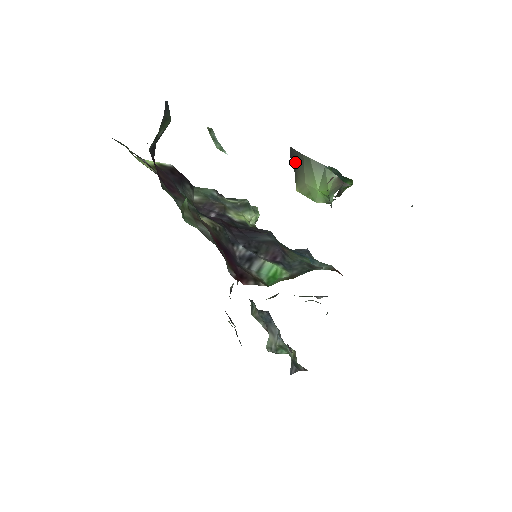
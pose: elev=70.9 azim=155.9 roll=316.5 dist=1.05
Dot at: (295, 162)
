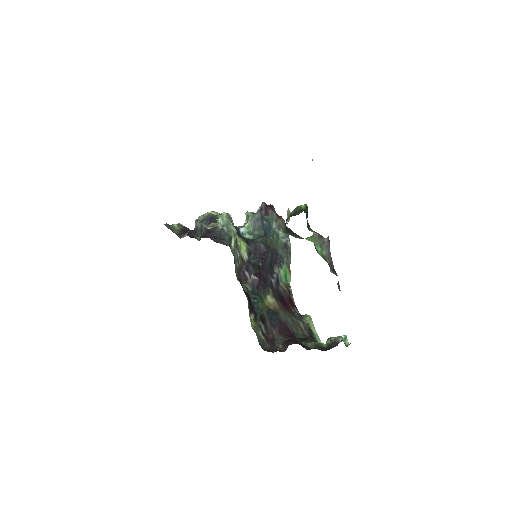
Dot at: (292, 234)
